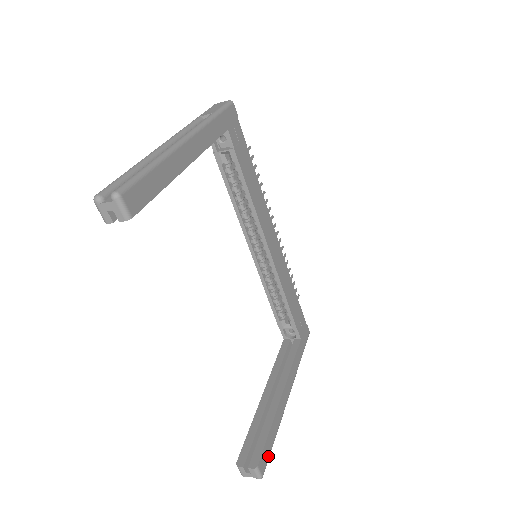
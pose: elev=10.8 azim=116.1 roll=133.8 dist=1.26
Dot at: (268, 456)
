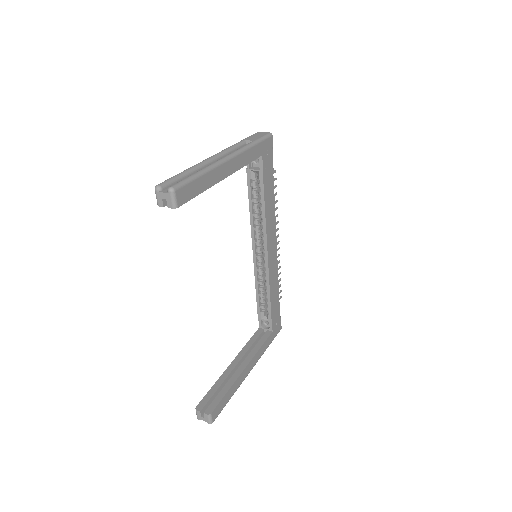
Dot at: (221, 410)
